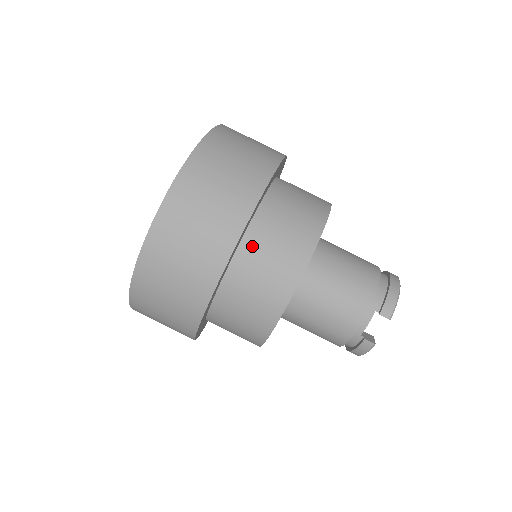
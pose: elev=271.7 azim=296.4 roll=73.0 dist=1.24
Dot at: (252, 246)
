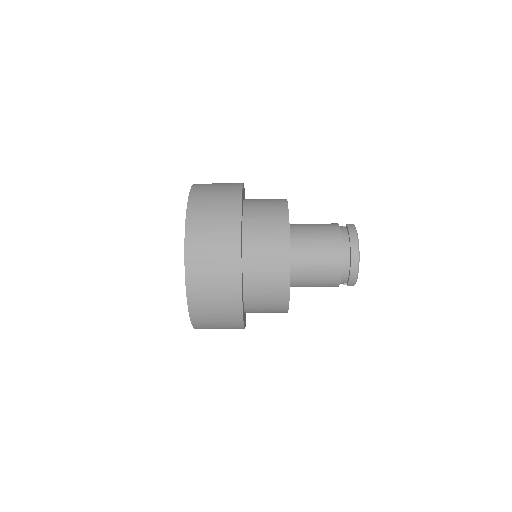
Dot at: (252, 311)
